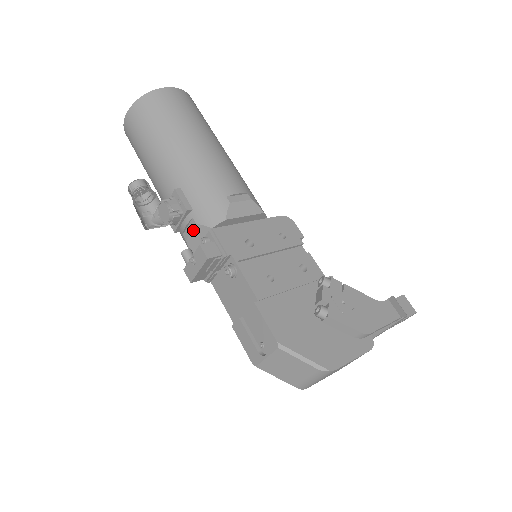
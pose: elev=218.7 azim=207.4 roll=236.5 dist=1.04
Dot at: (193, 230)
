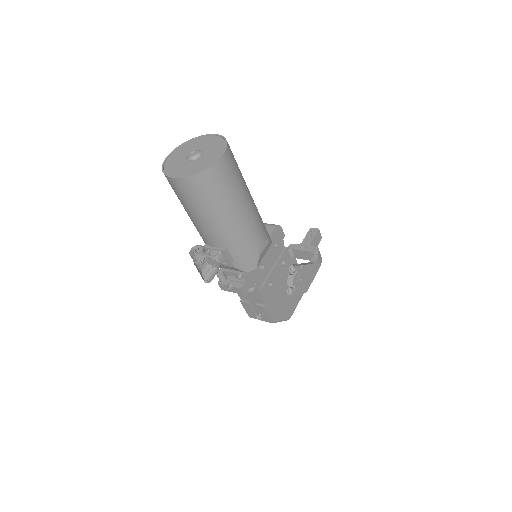
Dot at: (229, 267)
